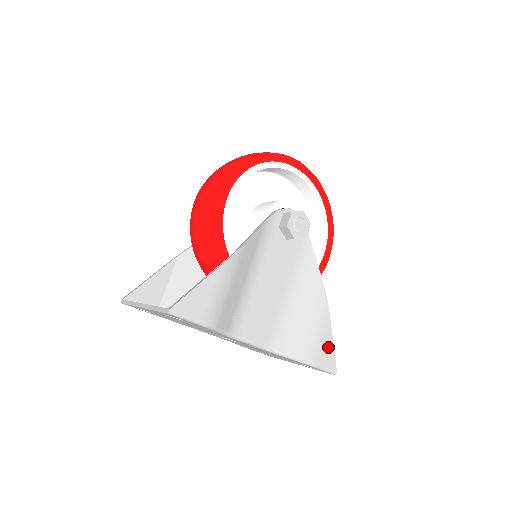
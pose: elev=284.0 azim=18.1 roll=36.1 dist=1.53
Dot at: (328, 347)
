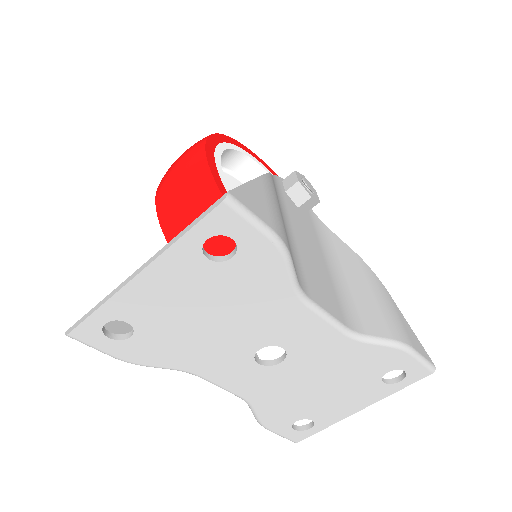
Dot at: (409, 330)
